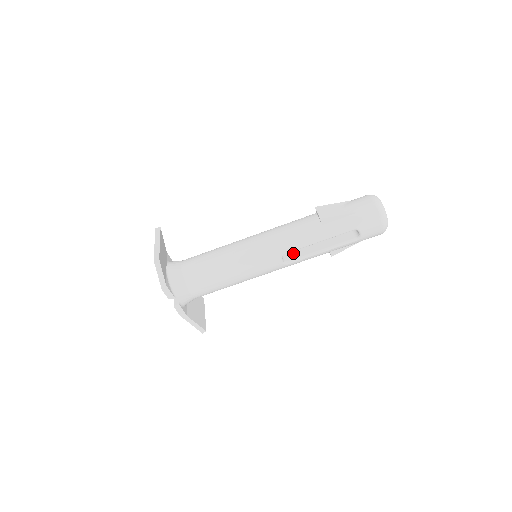
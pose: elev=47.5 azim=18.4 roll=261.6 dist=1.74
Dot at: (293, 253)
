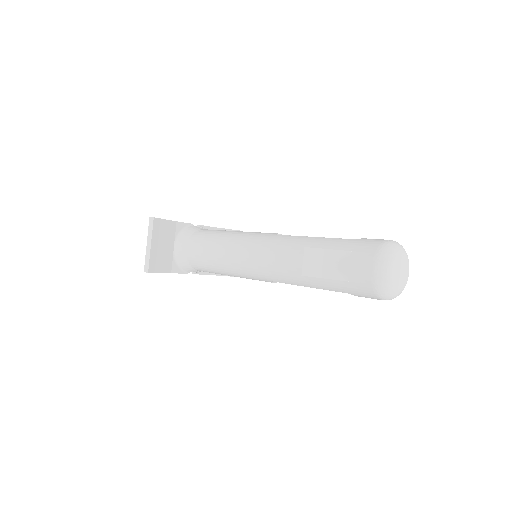
Dot at: occluded
